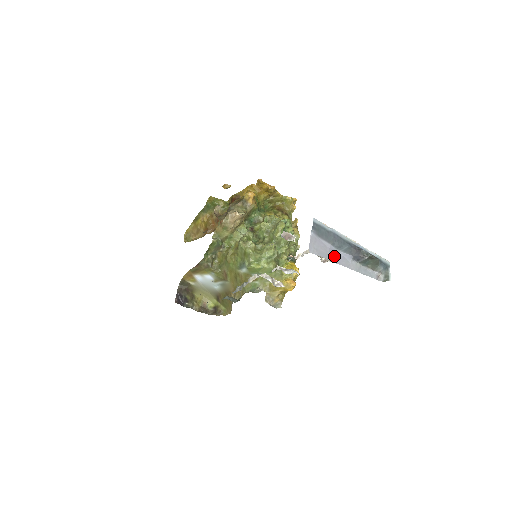
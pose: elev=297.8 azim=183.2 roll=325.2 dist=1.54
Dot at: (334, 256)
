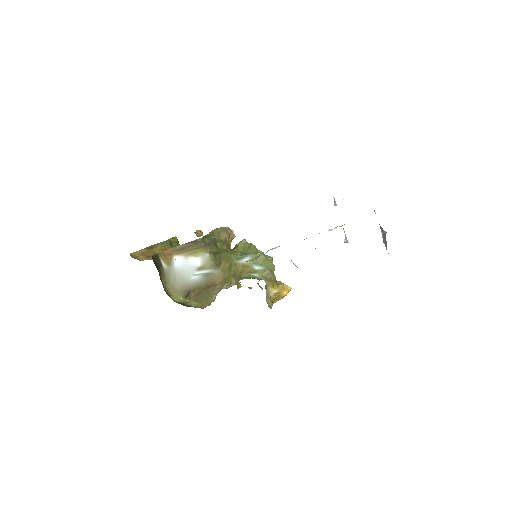
Dot at: occluded
